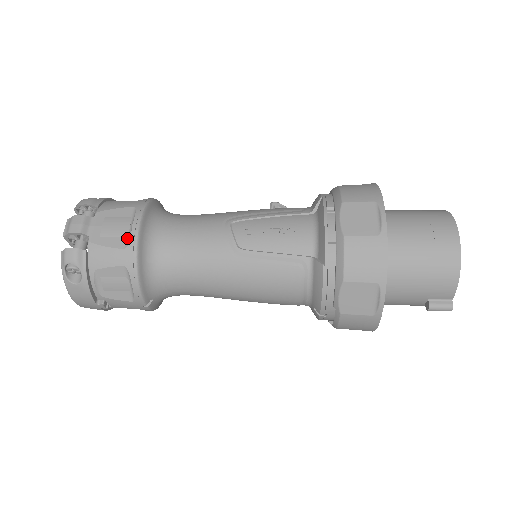
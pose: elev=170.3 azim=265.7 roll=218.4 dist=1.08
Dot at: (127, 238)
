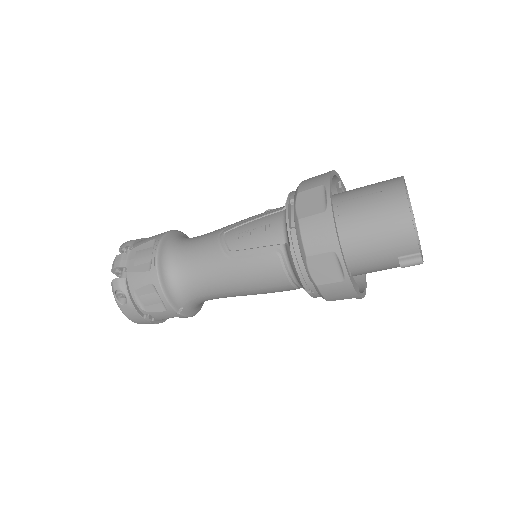
Dot at: (150, 262)
